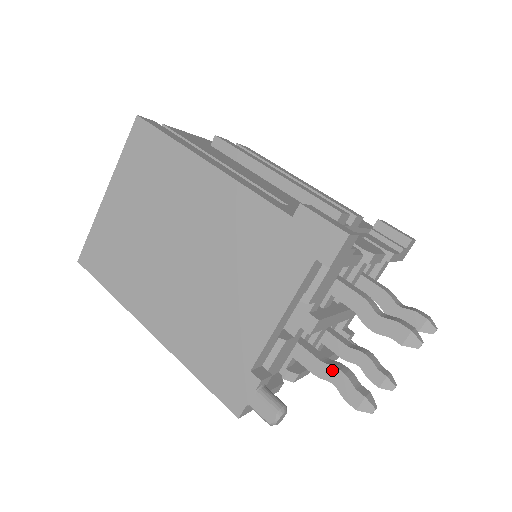
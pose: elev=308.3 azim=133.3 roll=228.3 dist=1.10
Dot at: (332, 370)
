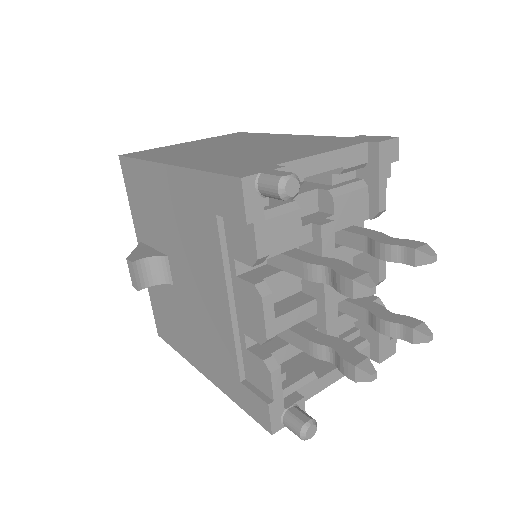
Dot at: (330, 260)
